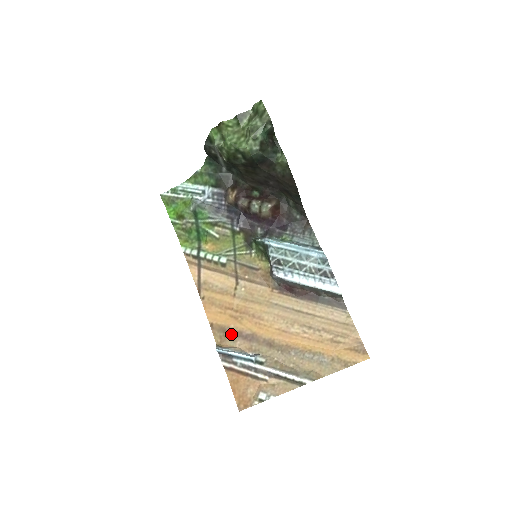
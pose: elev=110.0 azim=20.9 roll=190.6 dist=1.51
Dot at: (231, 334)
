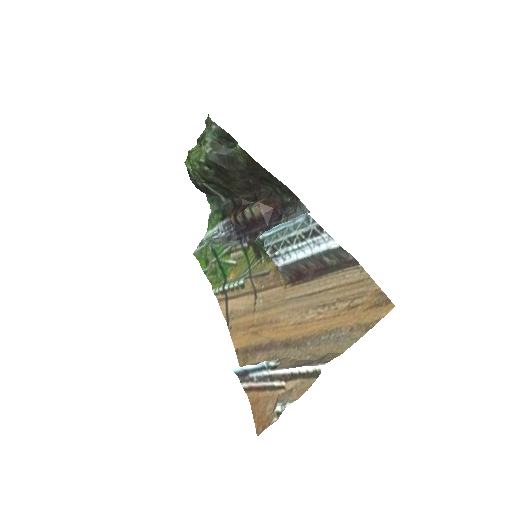
Dot at: (252, 351)
